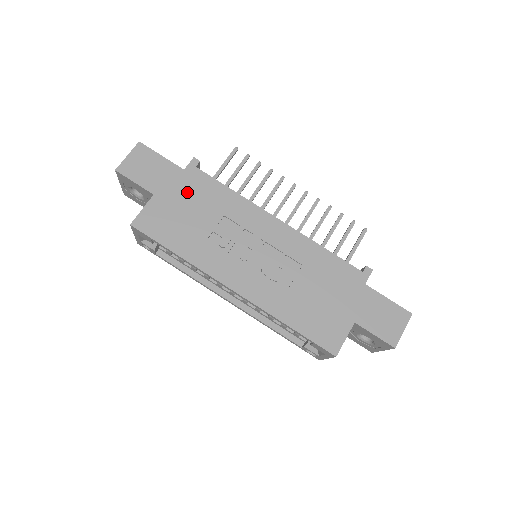
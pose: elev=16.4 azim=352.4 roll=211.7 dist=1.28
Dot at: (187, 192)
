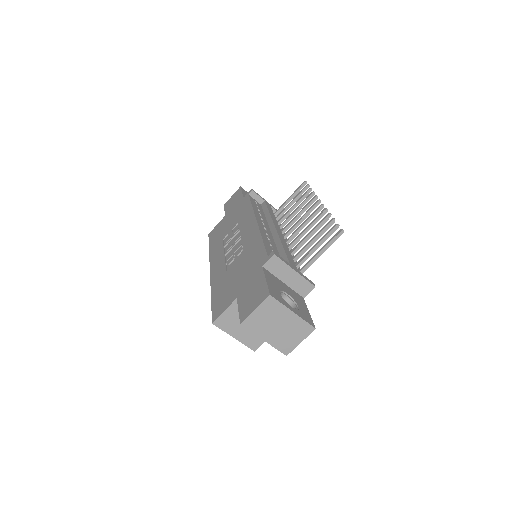
Dot at: (236, 211)
